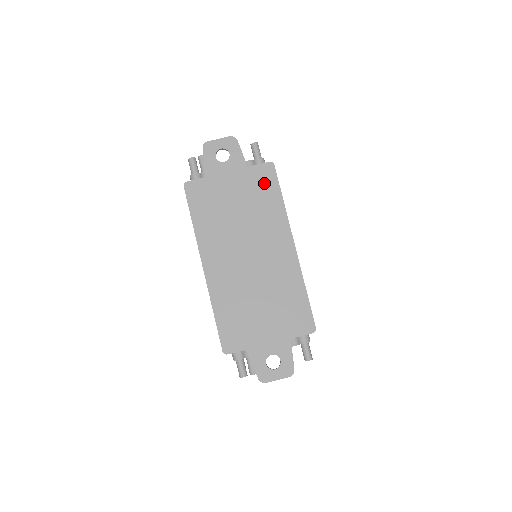
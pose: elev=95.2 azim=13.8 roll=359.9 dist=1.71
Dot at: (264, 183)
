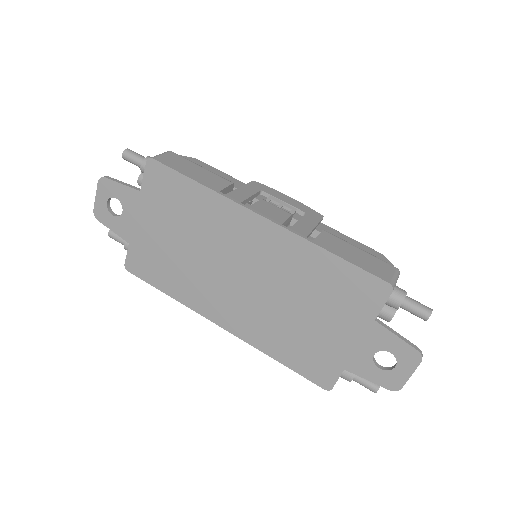
Dot at: (168, 189)
